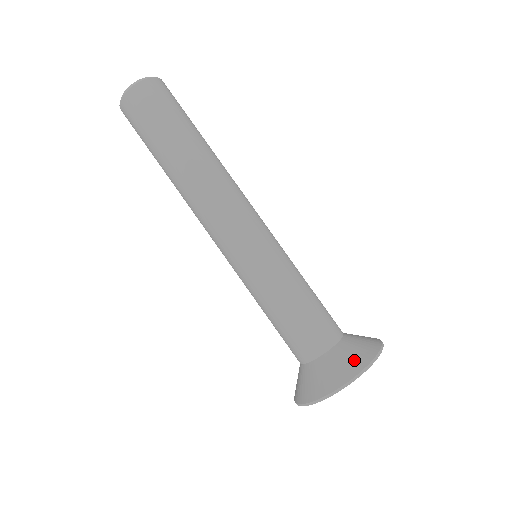
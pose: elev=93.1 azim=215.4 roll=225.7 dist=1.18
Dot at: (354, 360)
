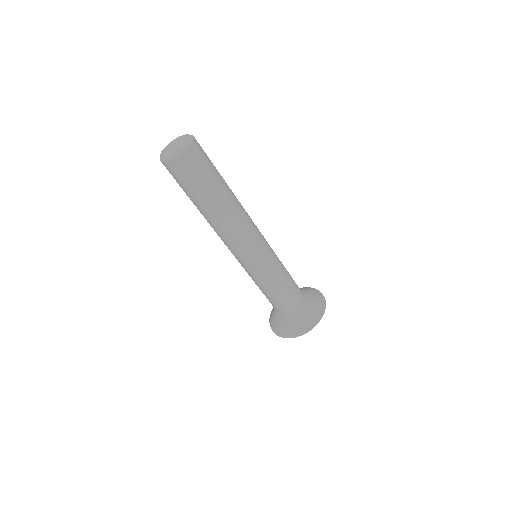
Dot at: (293, 329)
